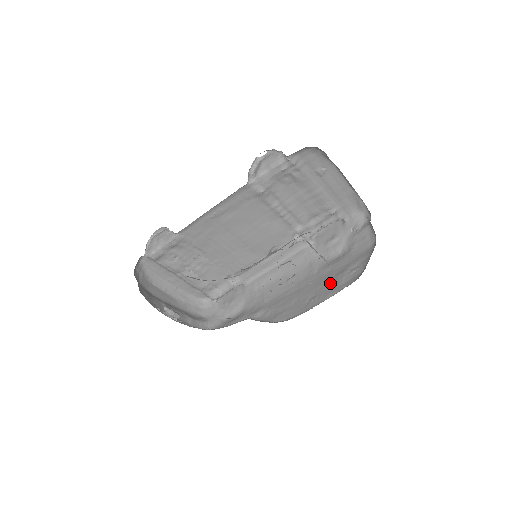
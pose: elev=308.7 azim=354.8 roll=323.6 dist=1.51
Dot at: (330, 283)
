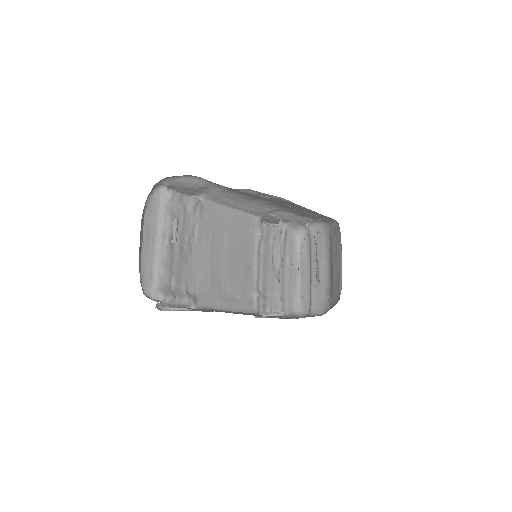
Dot at: occluded
